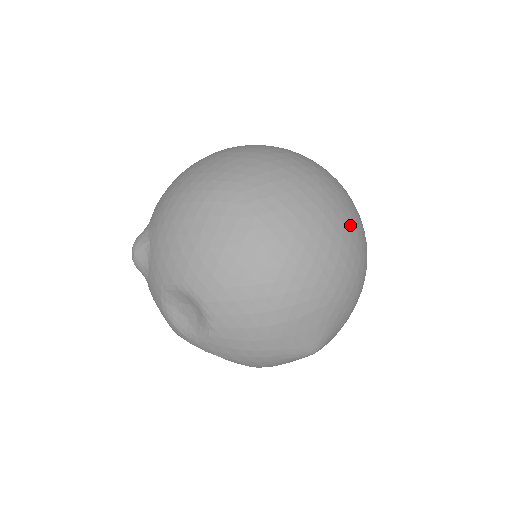
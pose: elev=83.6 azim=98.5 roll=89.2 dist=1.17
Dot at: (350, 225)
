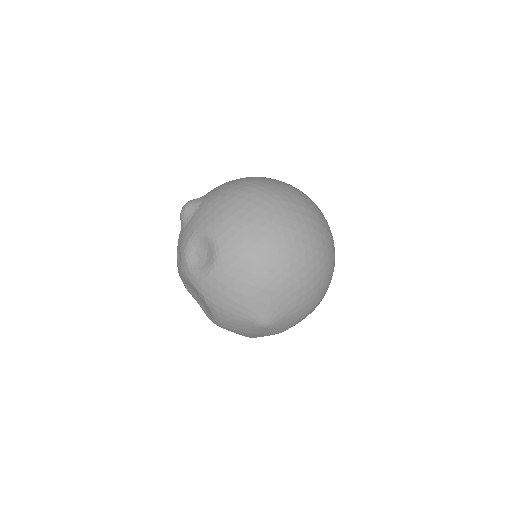
Dot at: (328, 258)
